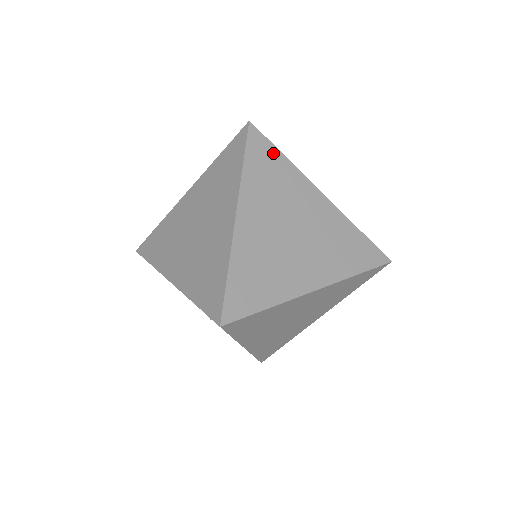
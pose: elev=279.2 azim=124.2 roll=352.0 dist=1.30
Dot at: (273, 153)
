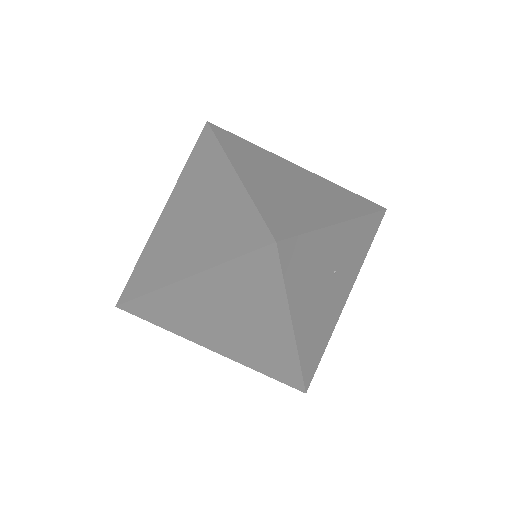
Dot at: (273, 279)
